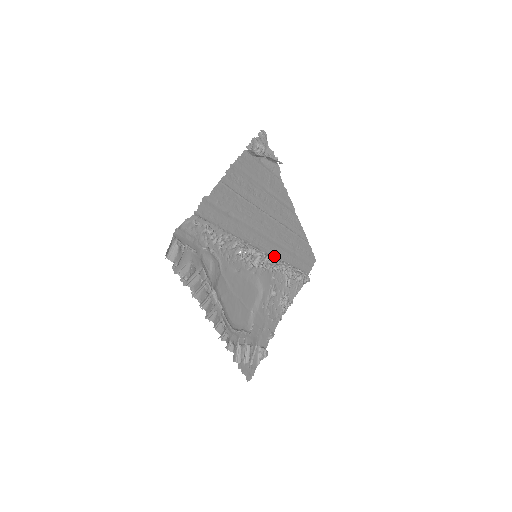
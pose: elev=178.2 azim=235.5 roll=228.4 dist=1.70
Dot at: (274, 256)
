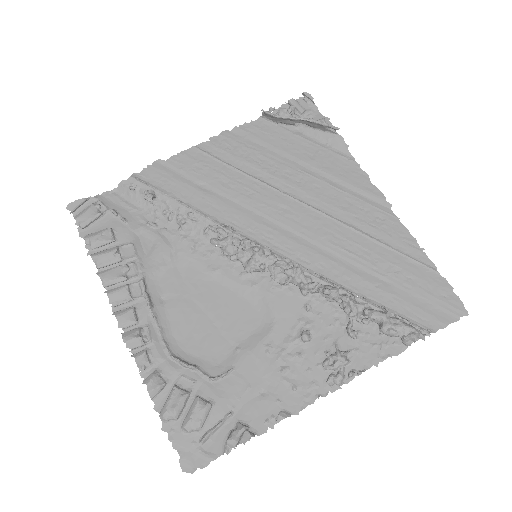
Dot at: (306, 267)
